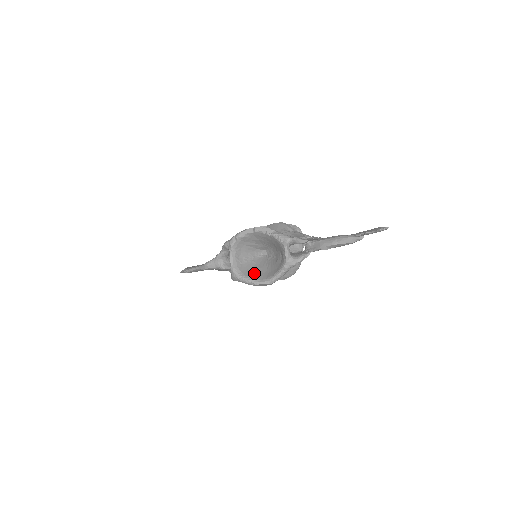
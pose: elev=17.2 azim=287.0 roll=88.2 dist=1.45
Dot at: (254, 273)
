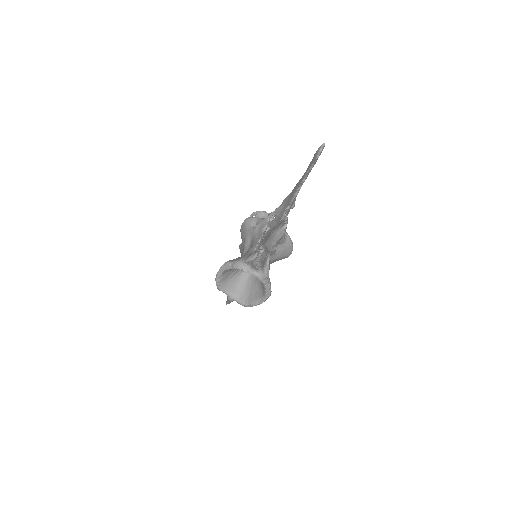
Dot at: (254, 294)
